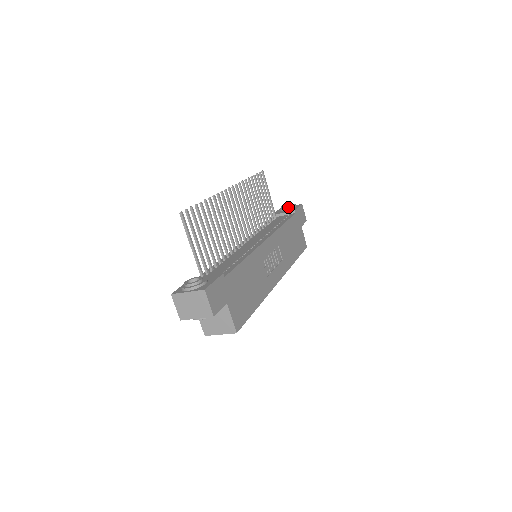
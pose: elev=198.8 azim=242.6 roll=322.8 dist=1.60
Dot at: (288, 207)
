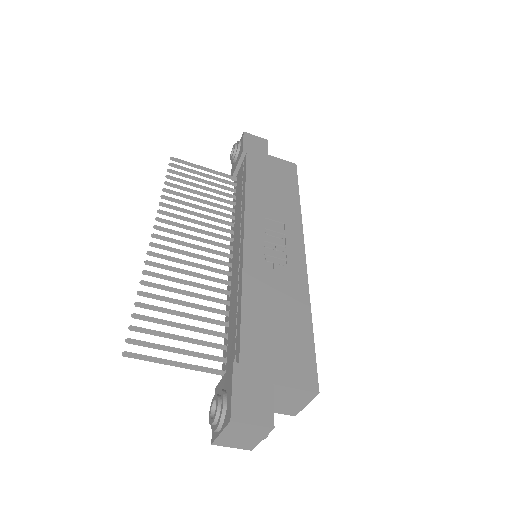
Dot at: (235, 153)
